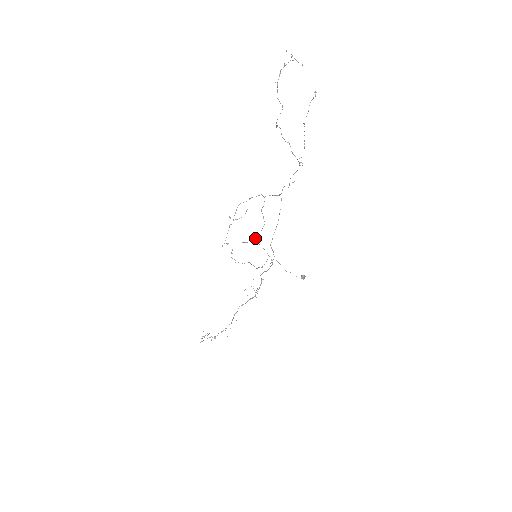
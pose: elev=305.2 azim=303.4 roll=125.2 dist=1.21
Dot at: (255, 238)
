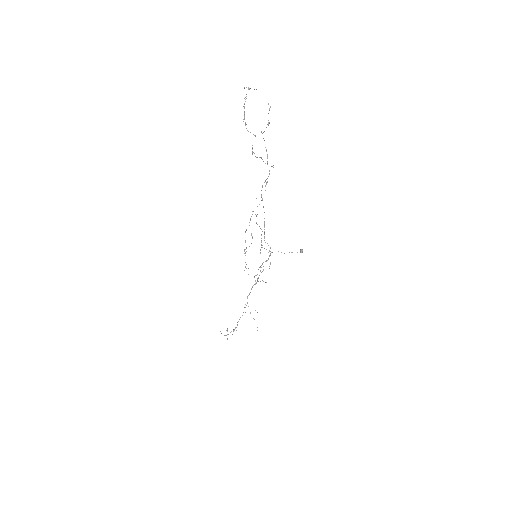
Dot at: occluded
